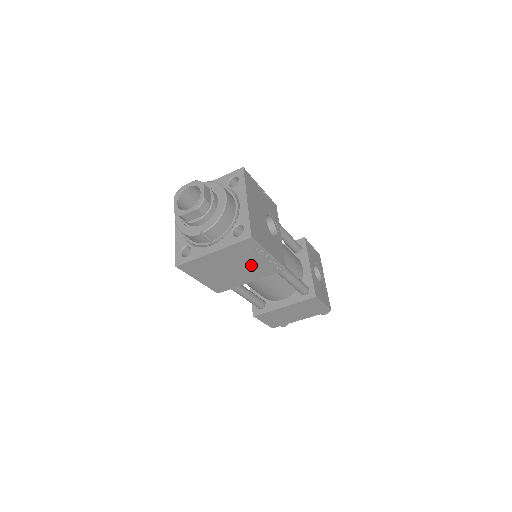
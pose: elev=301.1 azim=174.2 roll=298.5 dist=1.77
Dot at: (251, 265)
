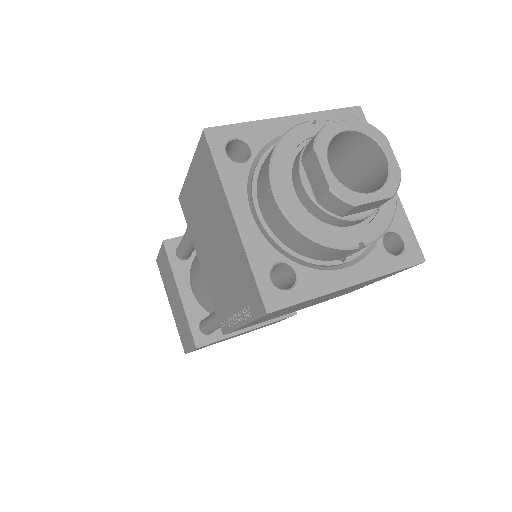
Dot at: (339, 294)
